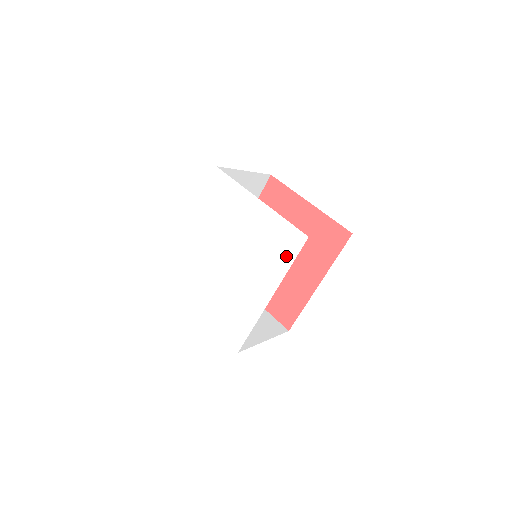
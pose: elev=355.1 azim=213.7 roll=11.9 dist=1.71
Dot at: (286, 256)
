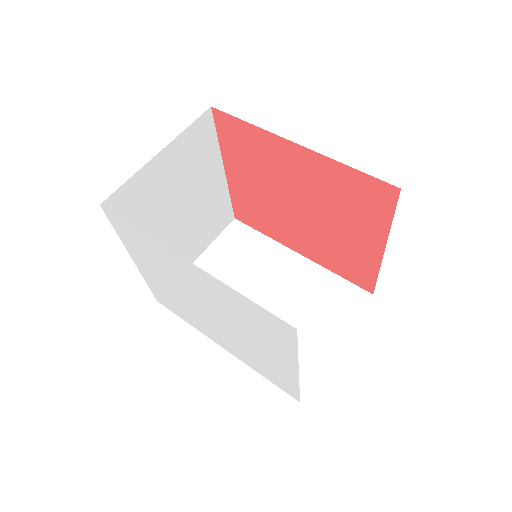
Dot at: (267, 376)
